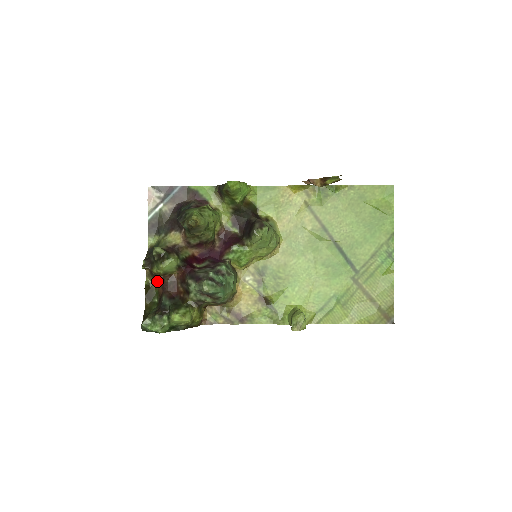
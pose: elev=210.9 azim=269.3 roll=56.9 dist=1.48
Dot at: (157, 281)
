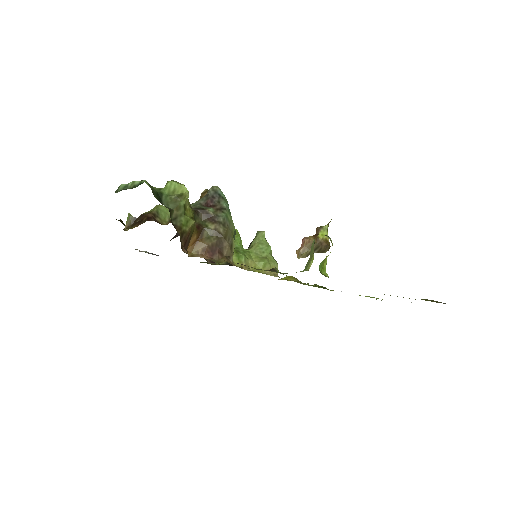
Dot at: (139, 223)
